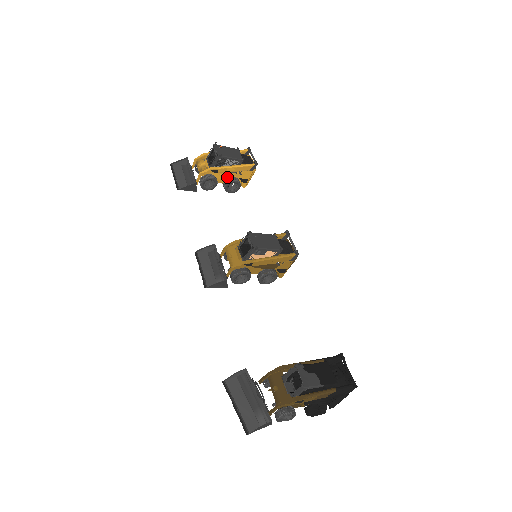
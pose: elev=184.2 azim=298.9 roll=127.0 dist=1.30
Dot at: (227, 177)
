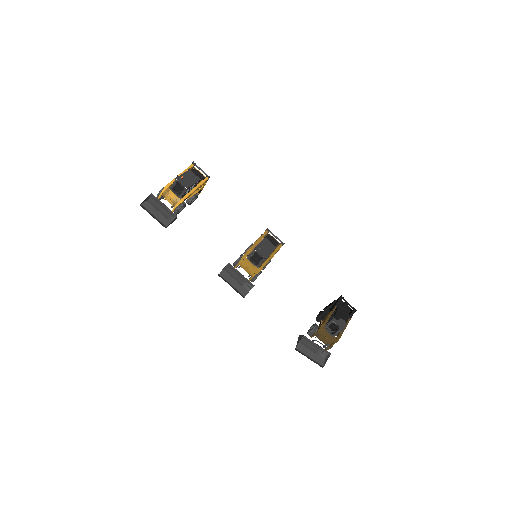
Dot at: occluded
